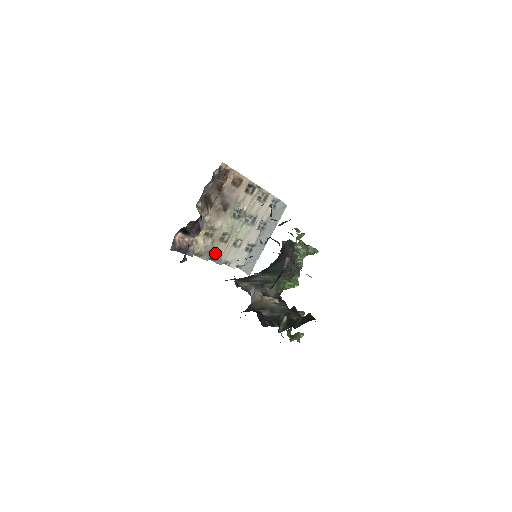
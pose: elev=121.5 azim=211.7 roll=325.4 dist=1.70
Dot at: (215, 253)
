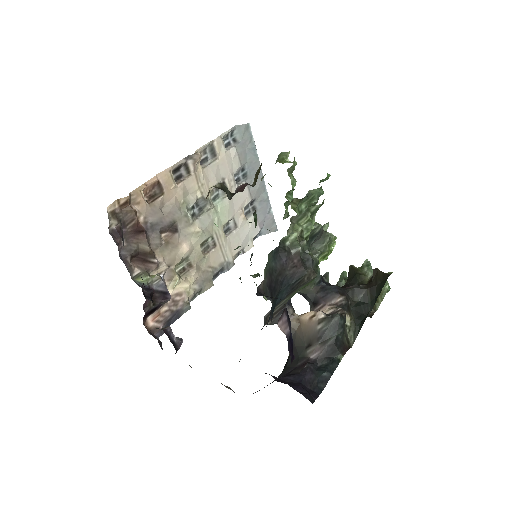
Dot at: (214, 269)
